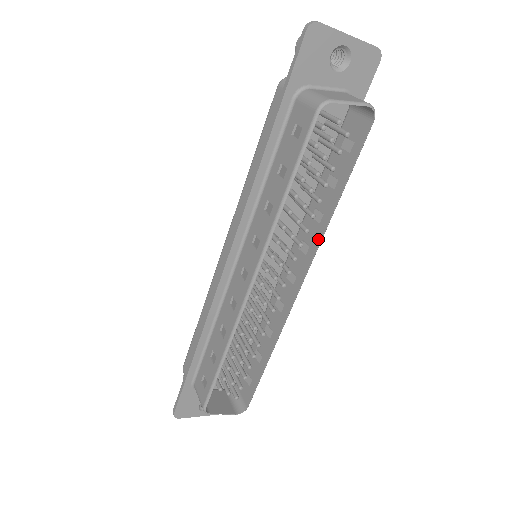
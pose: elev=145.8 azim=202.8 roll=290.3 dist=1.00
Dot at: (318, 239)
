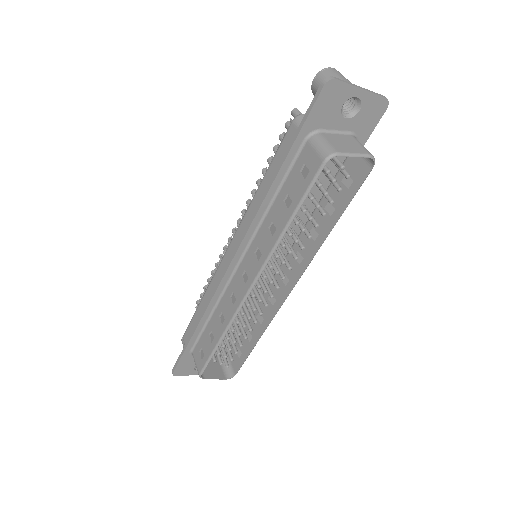
Dot at: (312, 254)
